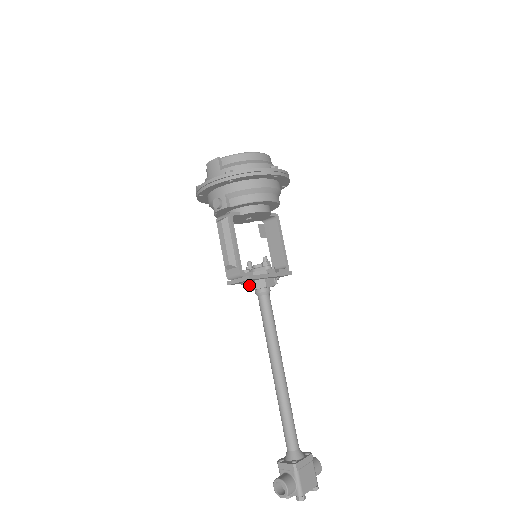
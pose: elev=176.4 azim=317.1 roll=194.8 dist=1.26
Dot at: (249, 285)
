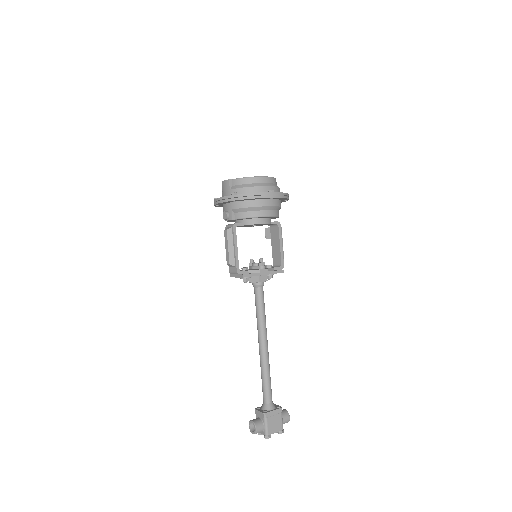
Dot at: (245, 280)
